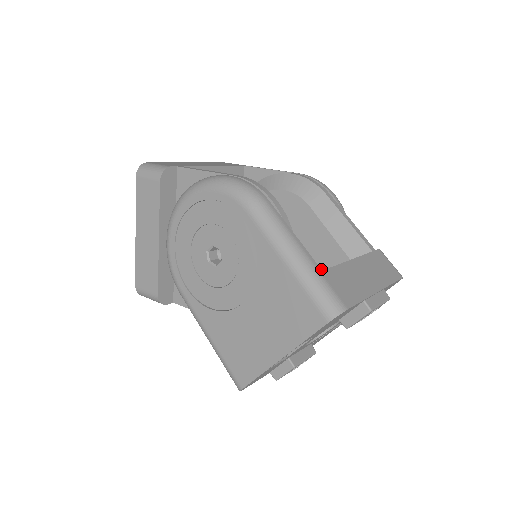
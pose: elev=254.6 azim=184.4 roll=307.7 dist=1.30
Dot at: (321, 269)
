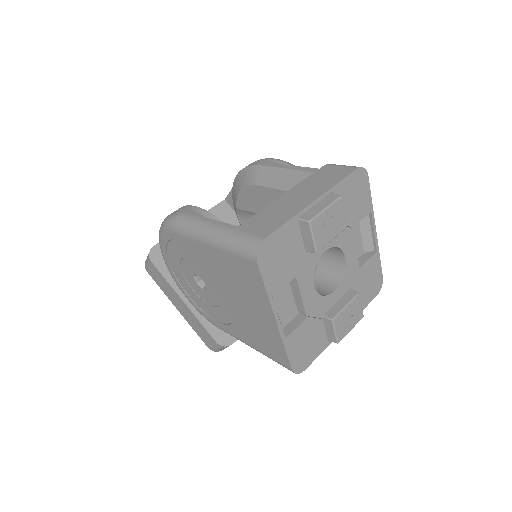
Dot at: (236, 226)
